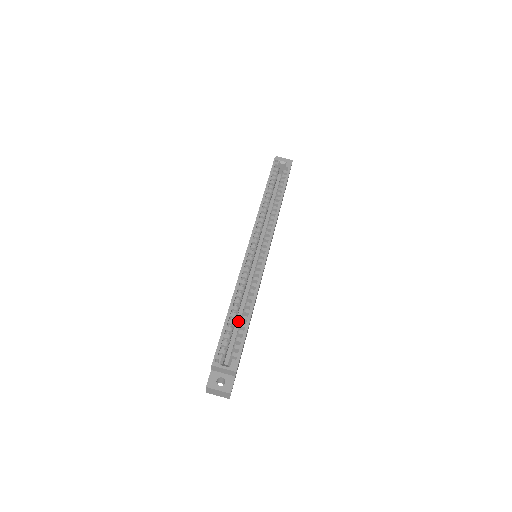
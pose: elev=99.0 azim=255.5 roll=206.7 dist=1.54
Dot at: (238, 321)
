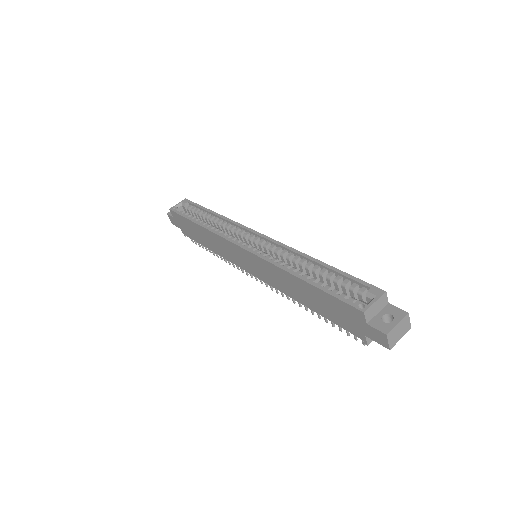
Dot at: occluded
